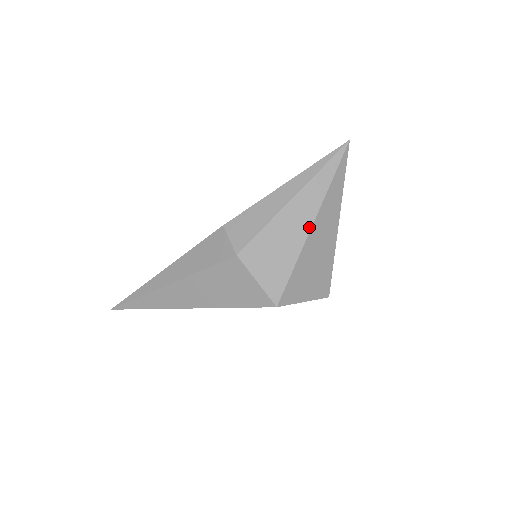
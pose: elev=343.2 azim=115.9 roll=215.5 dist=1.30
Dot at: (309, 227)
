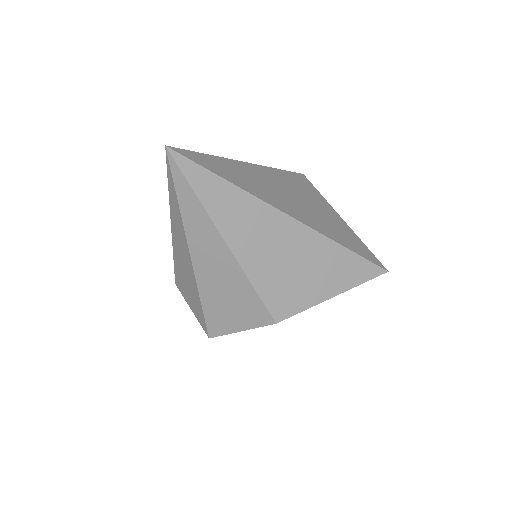
Dot at: (190, 258)
